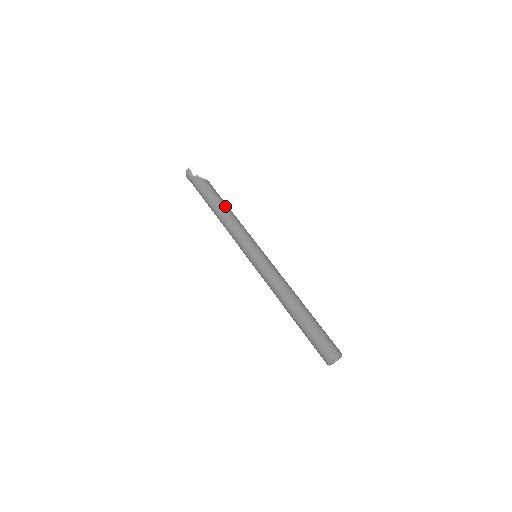
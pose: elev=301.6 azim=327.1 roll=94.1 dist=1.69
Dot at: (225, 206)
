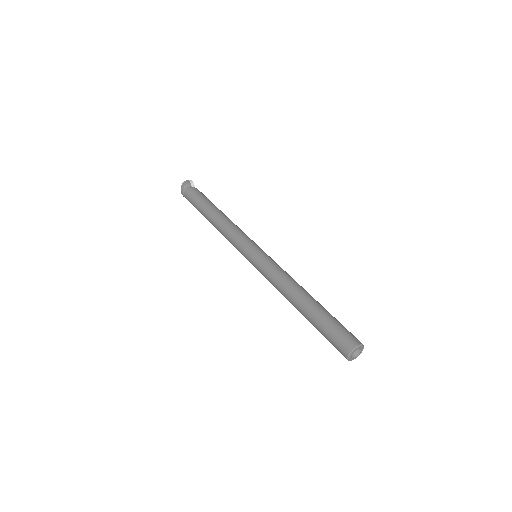
Dot at: occluded
